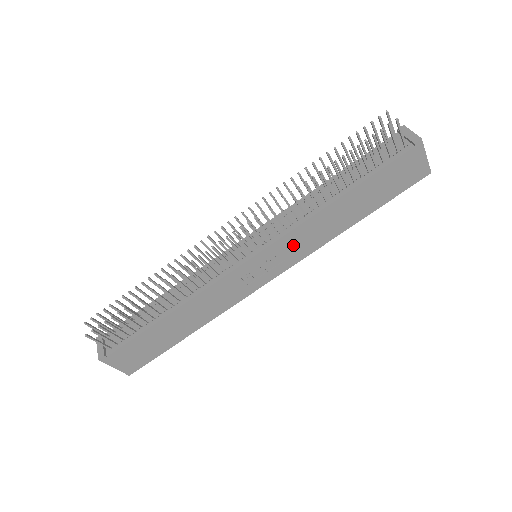
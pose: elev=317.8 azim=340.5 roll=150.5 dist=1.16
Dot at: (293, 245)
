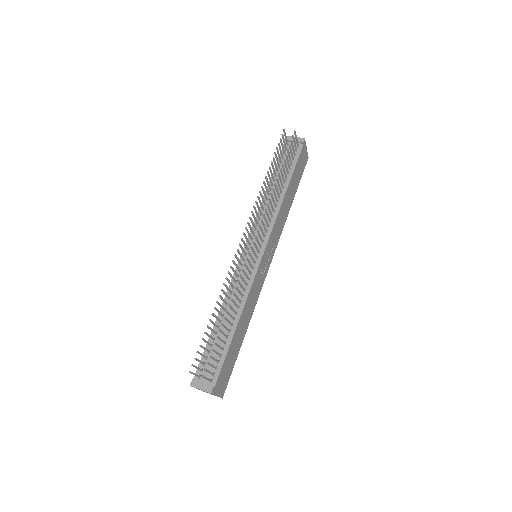
Dot at: (275, 235)
